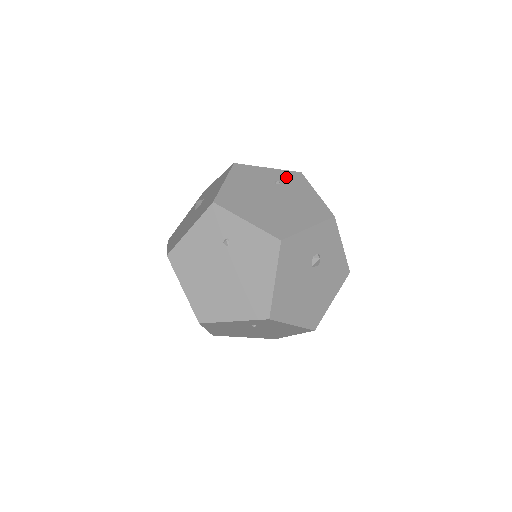
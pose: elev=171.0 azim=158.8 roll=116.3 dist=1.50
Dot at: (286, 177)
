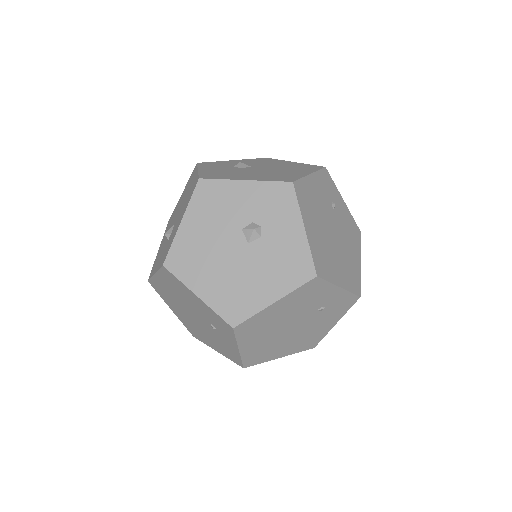
Dot at: (338, 303)
